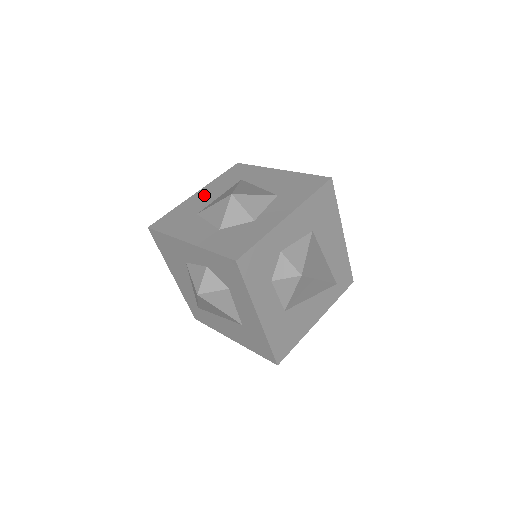
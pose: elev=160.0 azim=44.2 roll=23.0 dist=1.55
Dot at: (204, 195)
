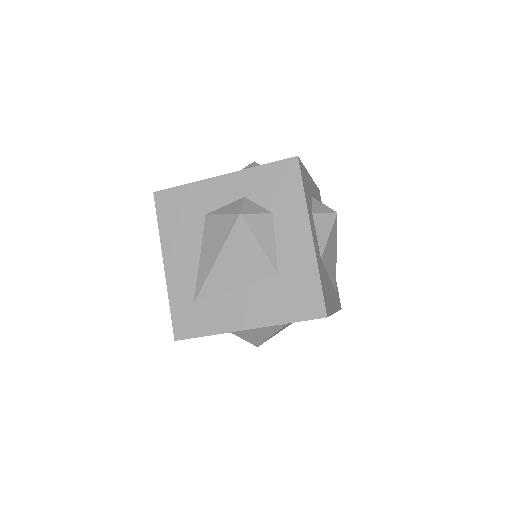
Dot at: occluded
